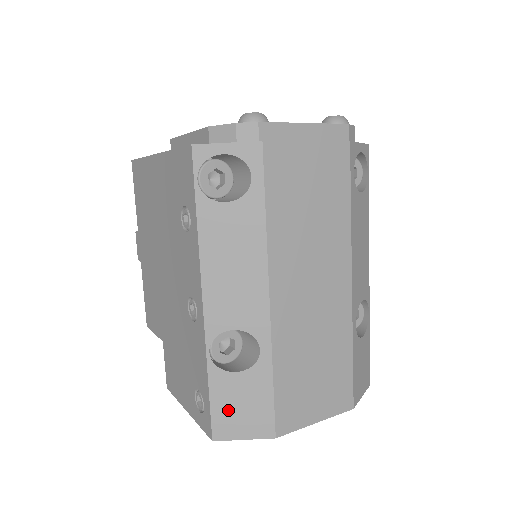
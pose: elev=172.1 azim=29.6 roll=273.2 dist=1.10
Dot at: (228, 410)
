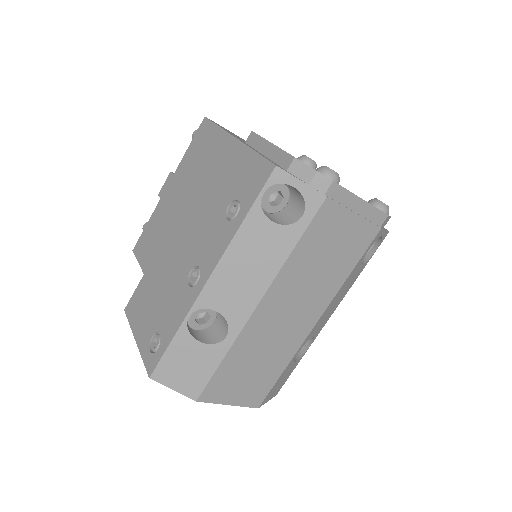
Dot at: (175, 363)
